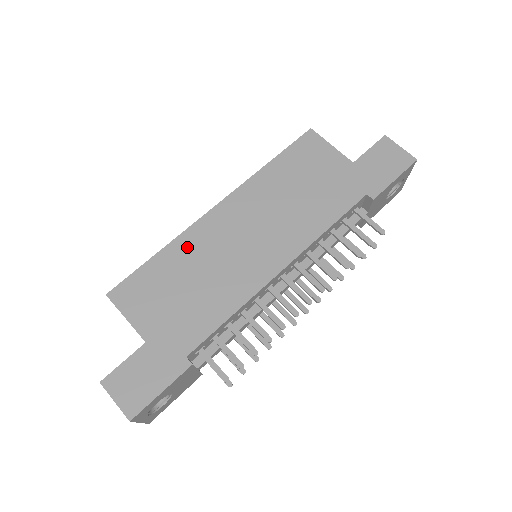
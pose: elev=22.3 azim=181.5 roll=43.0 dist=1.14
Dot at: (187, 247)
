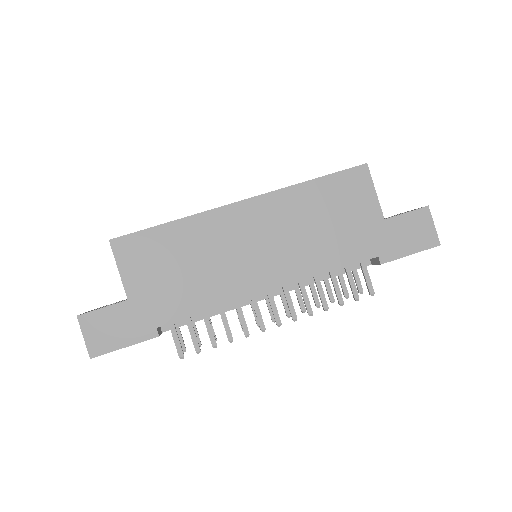
Dot at: (198, 229)
